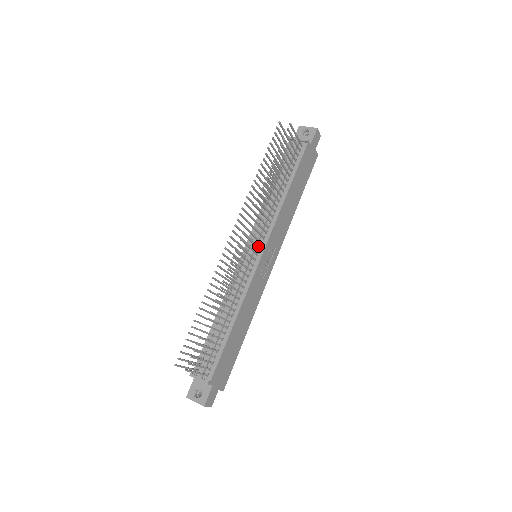
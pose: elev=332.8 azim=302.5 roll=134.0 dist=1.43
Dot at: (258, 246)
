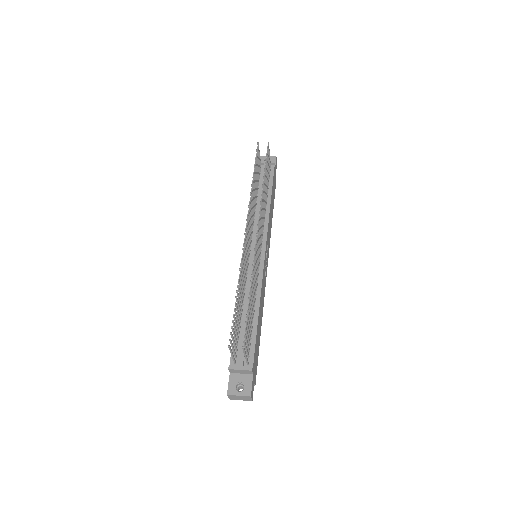
Dot at: (261, 243)
